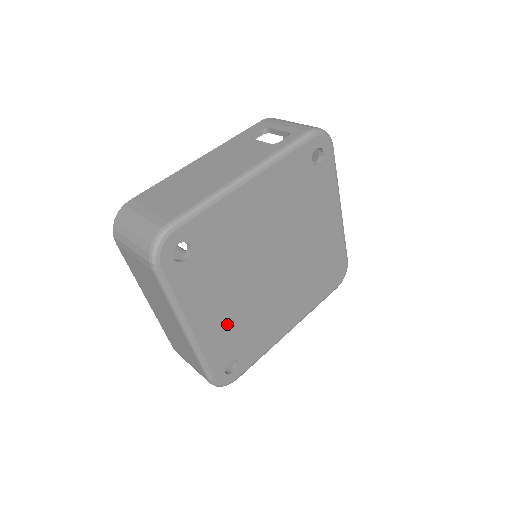
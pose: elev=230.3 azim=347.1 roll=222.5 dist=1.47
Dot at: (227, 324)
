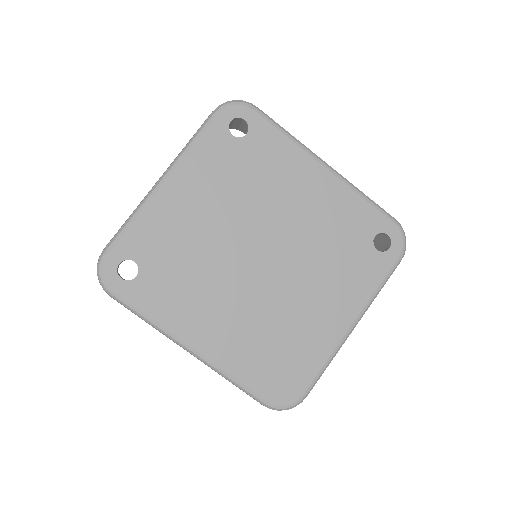
Dot at: (180, 229)
